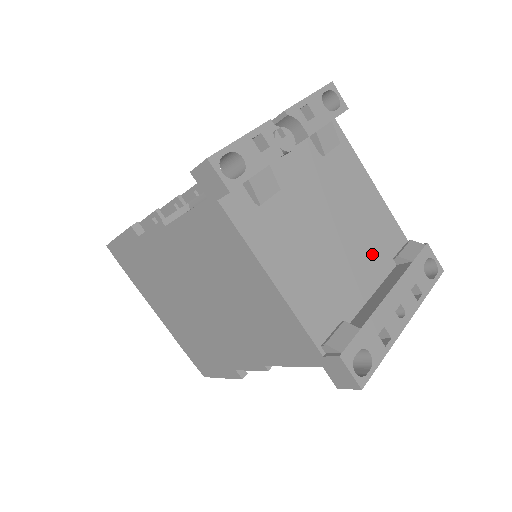
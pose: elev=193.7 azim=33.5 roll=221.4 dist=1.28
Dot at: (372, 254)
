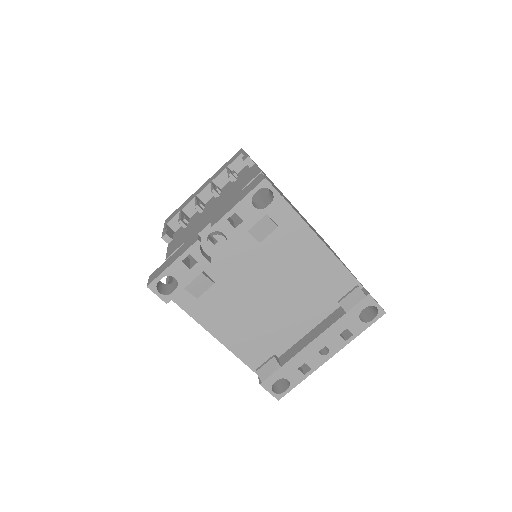
Dot at: (313, 302)
